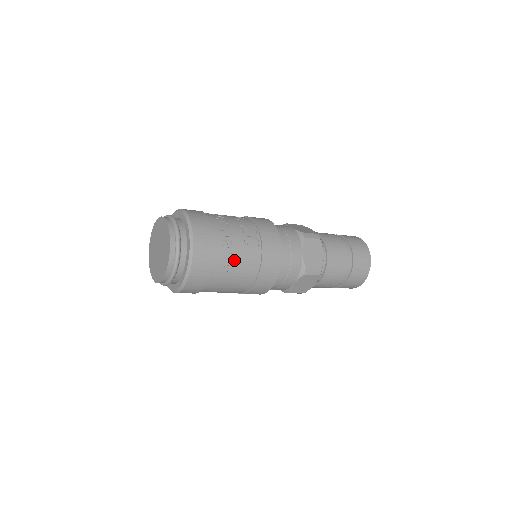
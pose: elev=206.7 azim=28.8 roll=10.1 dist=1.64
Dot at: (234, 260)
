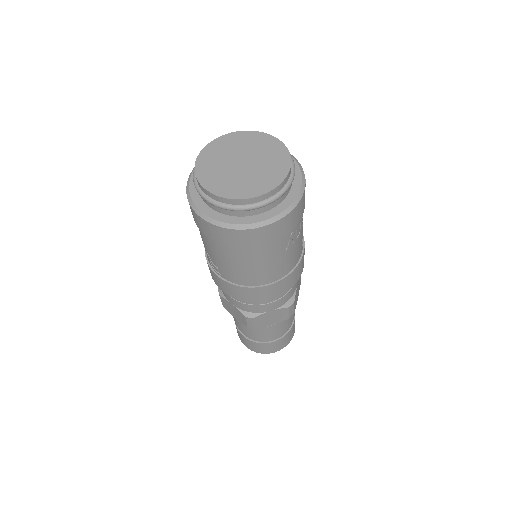
Dot at: (296, 241)
